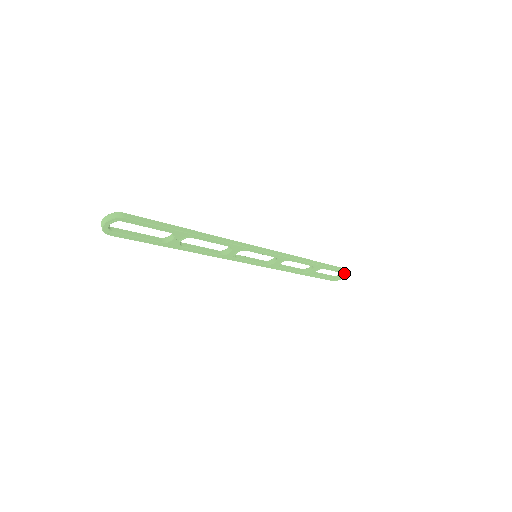
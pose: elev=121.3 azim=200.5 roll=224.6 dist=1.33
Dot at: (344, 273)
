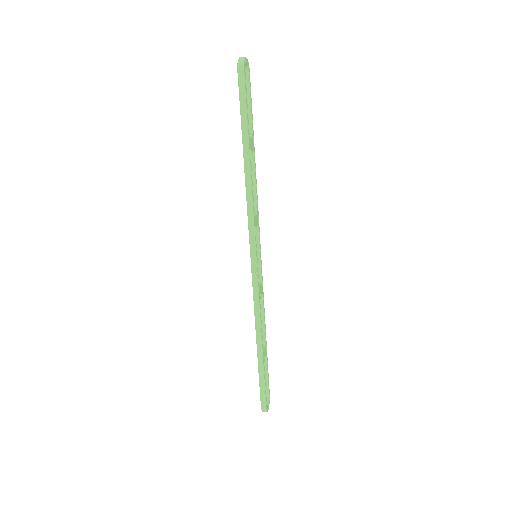
Dot at: (269, 397)
